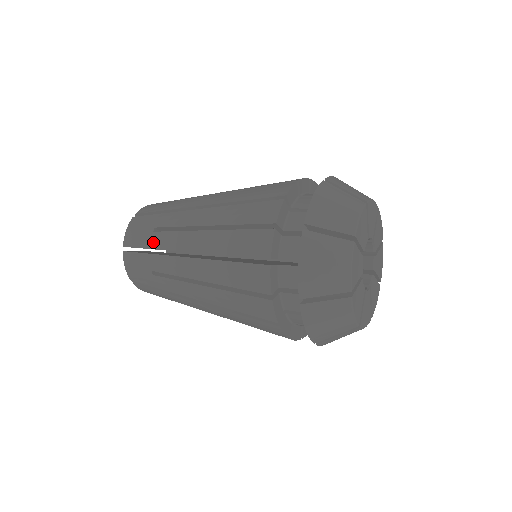
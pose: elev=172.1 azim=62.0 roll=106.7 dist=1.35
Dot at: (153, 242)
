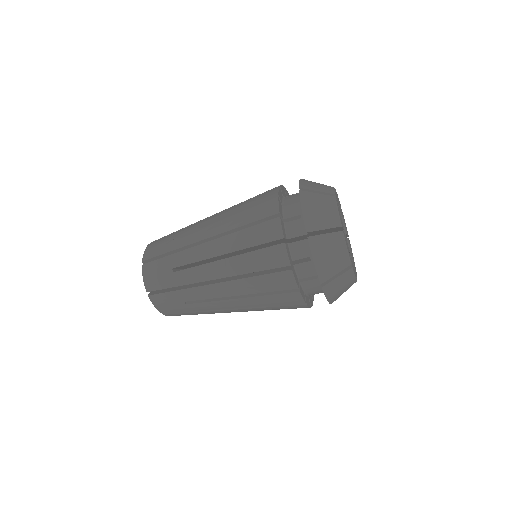
Dot at: (182, 228)
